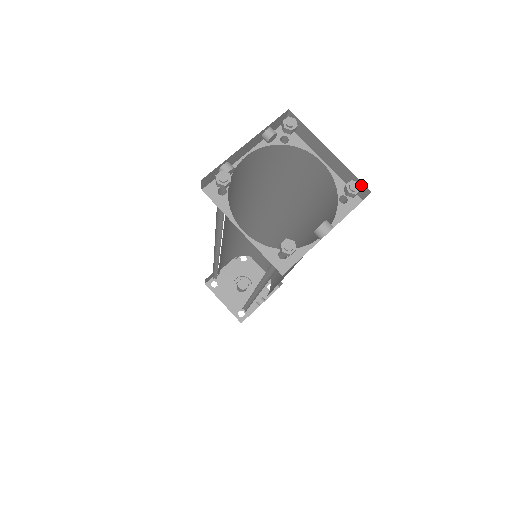
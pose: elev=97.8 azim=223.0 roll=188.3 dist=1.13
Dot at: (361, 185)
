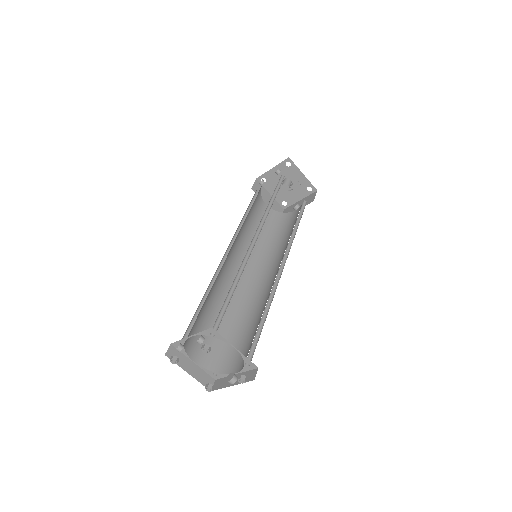
Dot at: occluded
